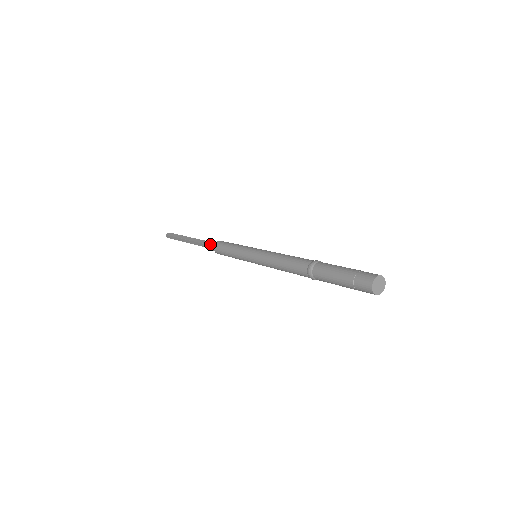
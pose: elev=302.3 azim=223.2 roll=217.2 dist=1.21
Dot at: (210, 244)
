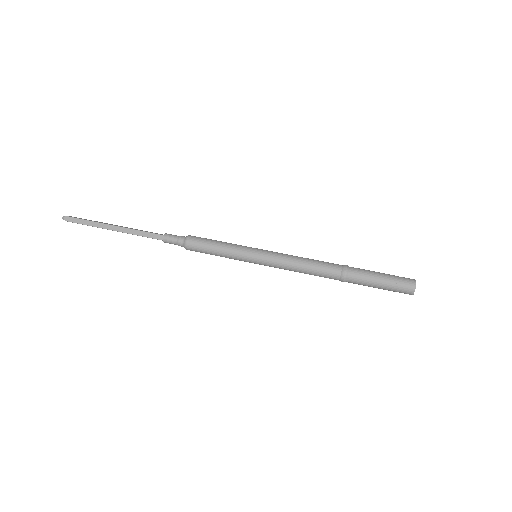
Dot at: (174, 243)
